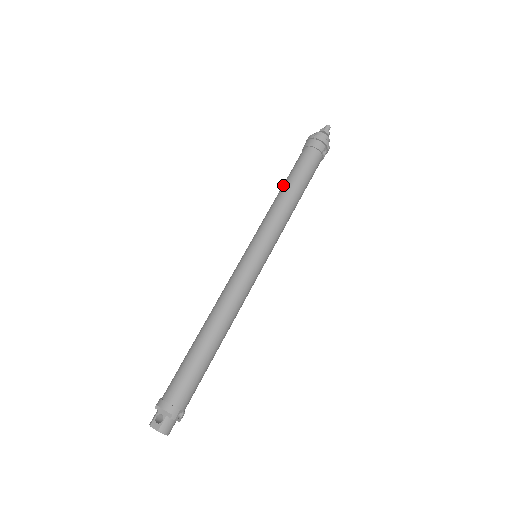
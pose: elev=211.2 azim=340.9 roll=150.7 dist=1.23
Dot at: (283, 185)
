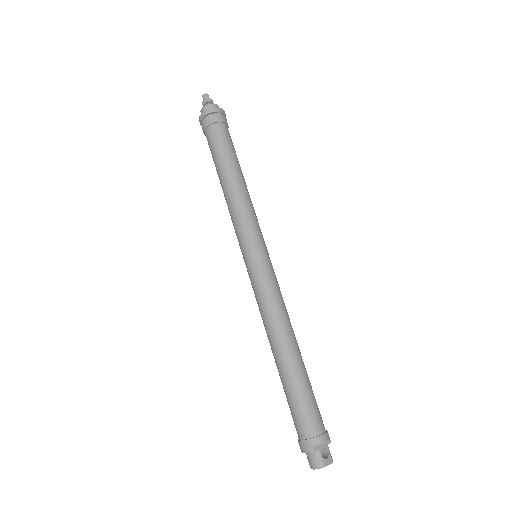
Dot at: (229, 172)
